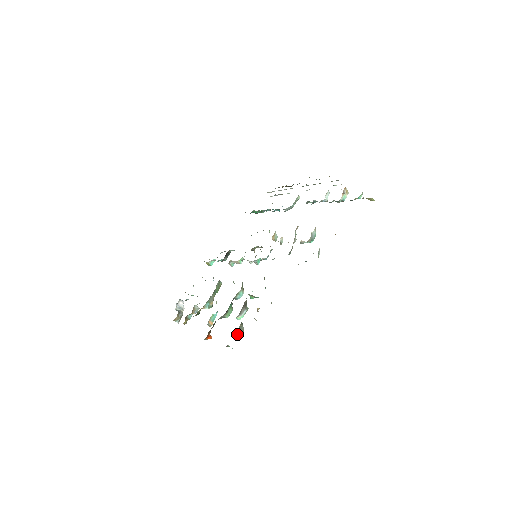
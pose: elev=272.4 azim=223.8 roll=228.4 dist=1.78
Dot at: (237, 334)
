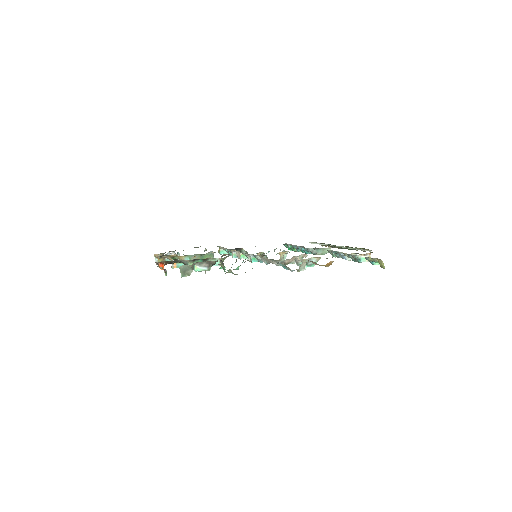
Dot at: (181, 268)
